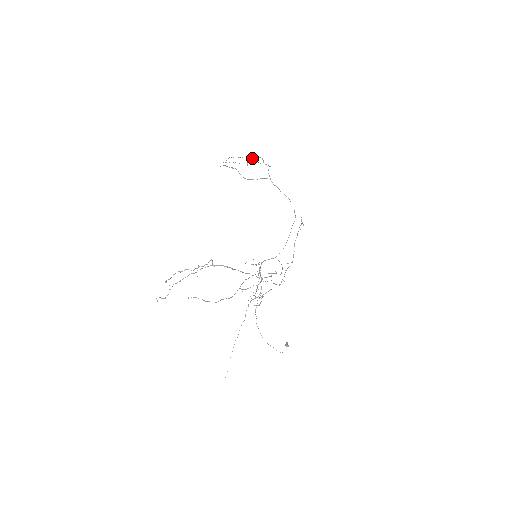
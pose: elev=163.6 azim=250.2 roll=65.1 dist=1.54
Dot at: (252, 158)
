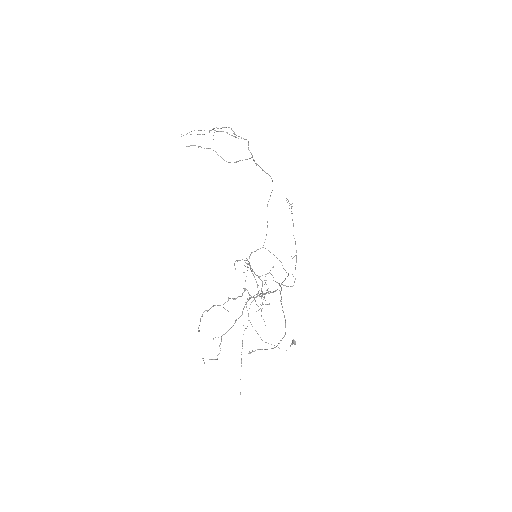
Dot at: (218, 128)
